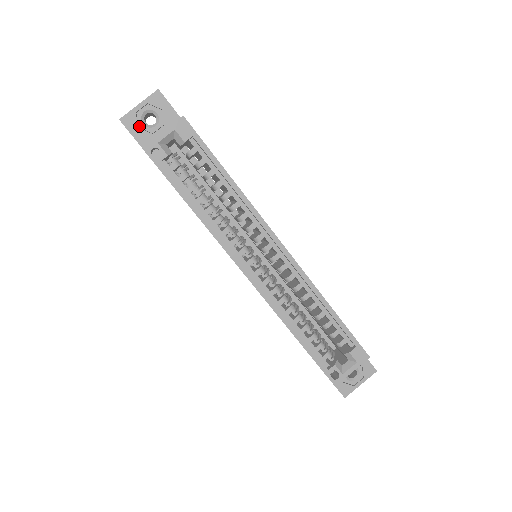
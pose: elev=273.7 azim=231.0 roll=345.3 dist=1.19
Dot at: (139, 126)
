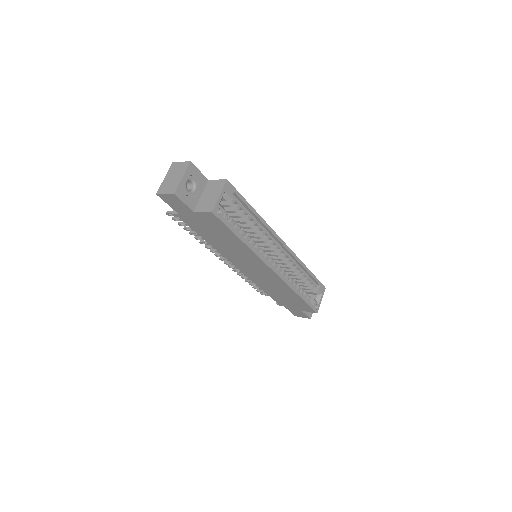
Dot at: (186, 194)
